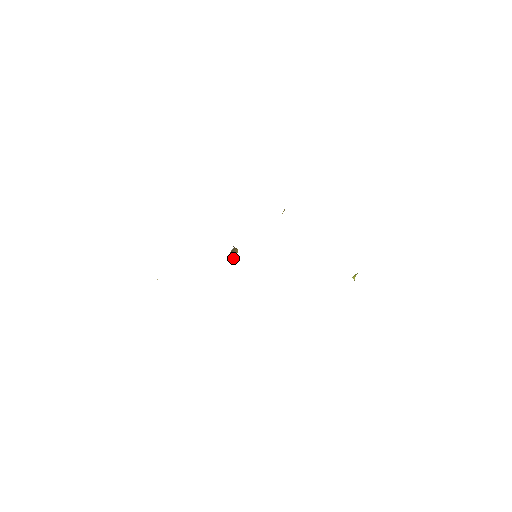
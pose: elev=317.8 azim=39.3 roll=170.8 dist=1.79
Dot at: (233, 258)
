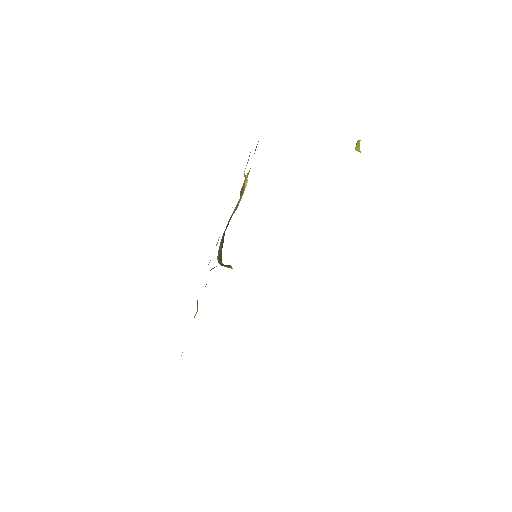
Dot at: (227, 267)
